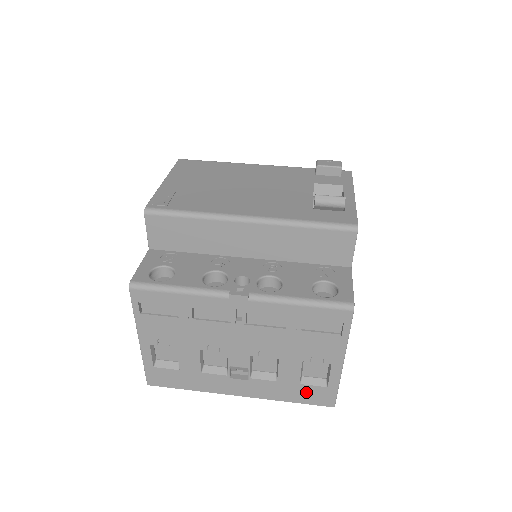
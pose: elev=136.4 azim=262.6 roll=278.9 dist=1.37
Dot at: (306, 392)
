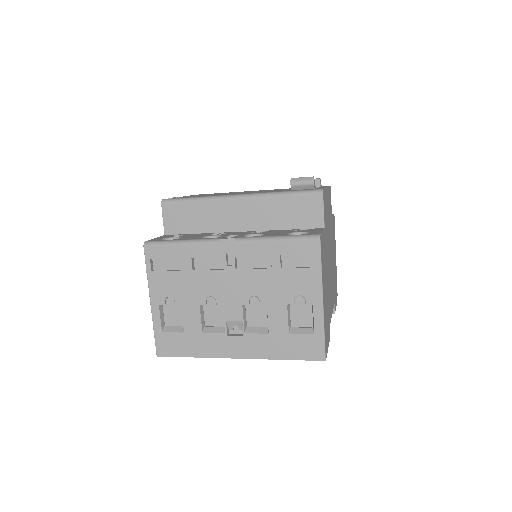
Dot at: (296, 344)
